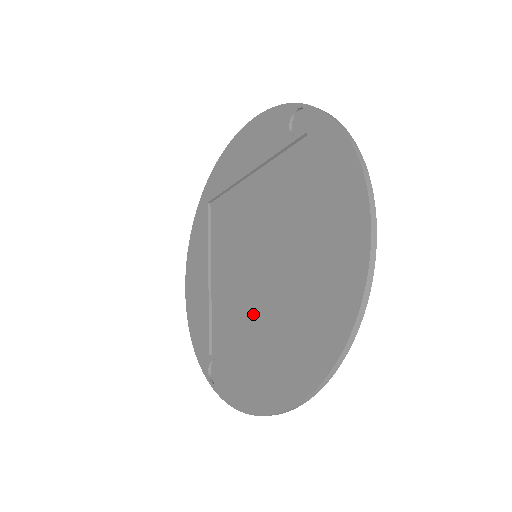
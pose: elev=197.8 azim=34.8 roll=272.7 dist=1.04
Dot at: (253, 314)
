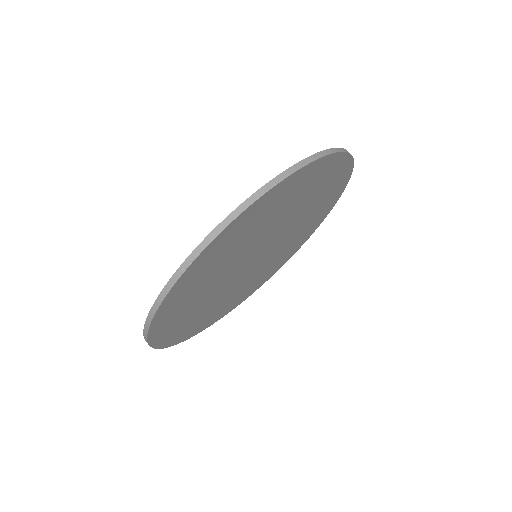
Dot at: (217, 286)
